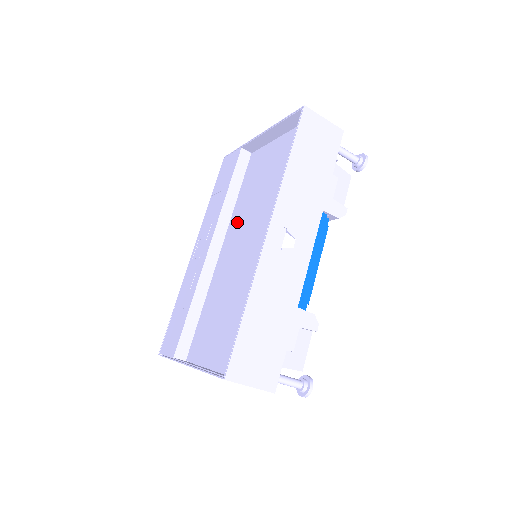
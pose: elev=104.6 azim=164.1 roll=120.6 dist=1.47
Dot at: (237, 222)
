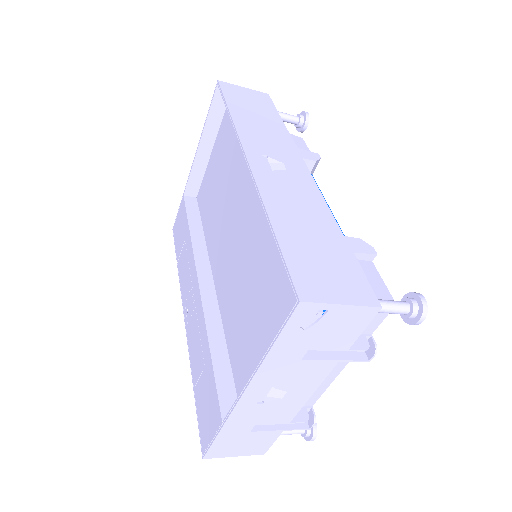
Dot at: (215, 241)
